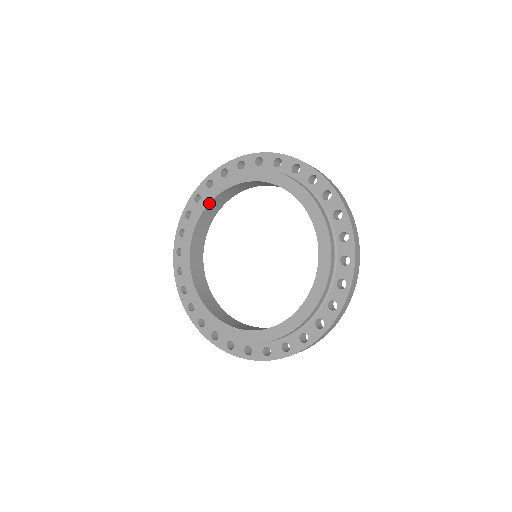
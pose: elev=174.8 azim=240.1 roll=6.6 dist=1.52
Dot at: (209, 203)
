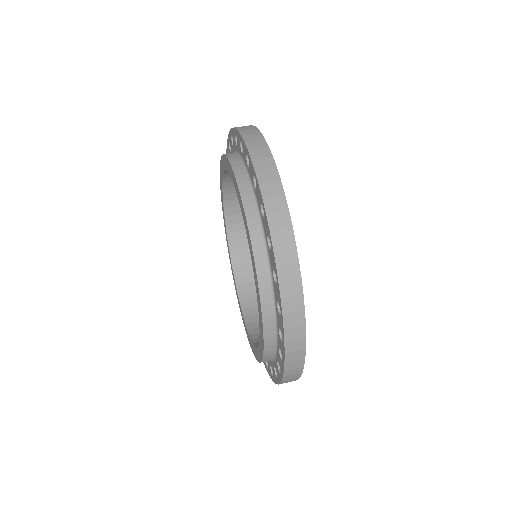
Dot at: (222, 185)
